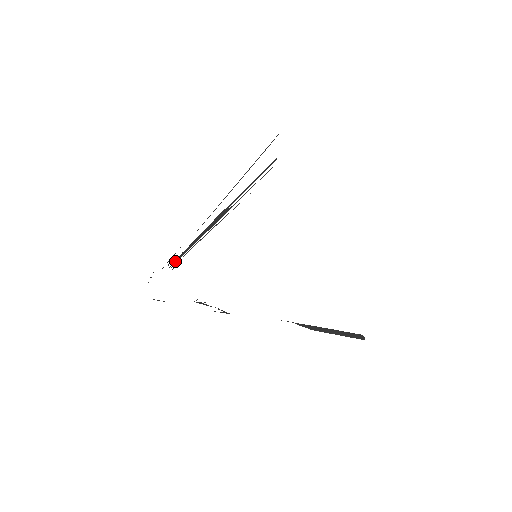
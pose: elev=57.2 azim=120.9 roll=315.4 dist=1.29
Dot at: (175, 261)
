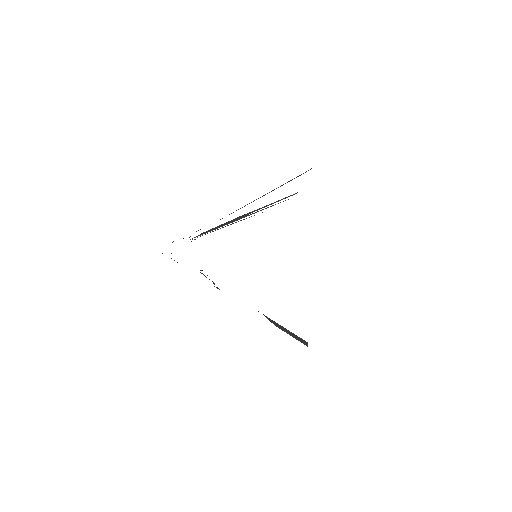
Dot at: (196, 236)
